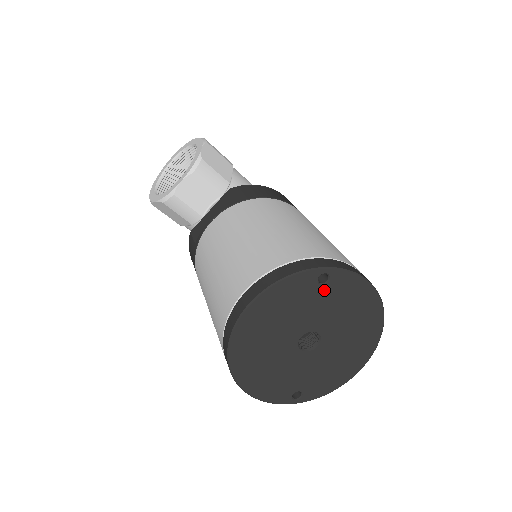
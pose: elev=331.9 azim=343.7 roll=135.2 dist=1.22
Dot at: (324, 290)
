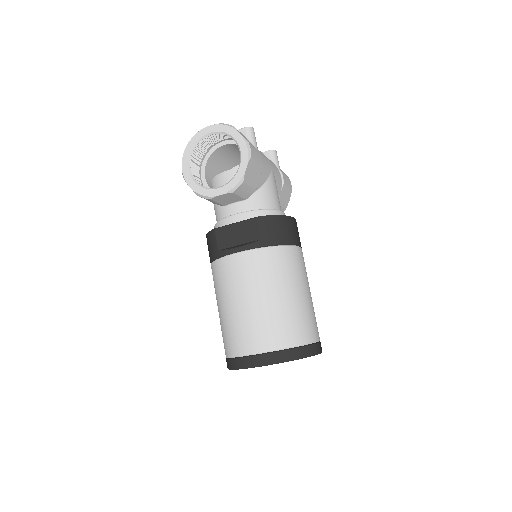
Dot at: occluded
